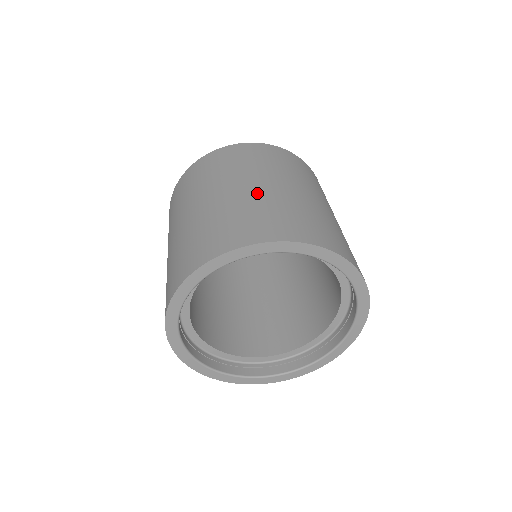
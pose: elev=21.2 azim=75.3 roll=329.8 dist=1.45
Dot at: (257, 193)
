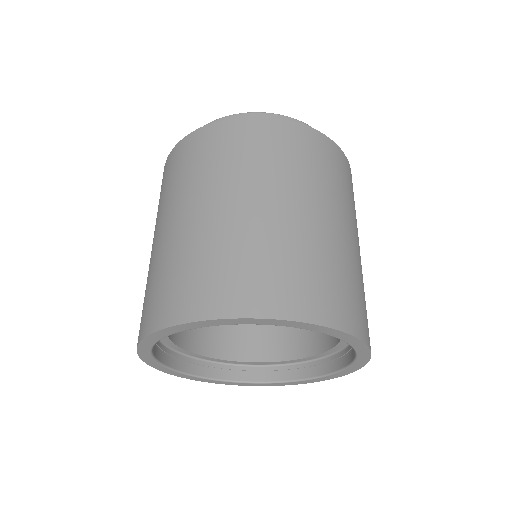
Dot at: (259, 222)
